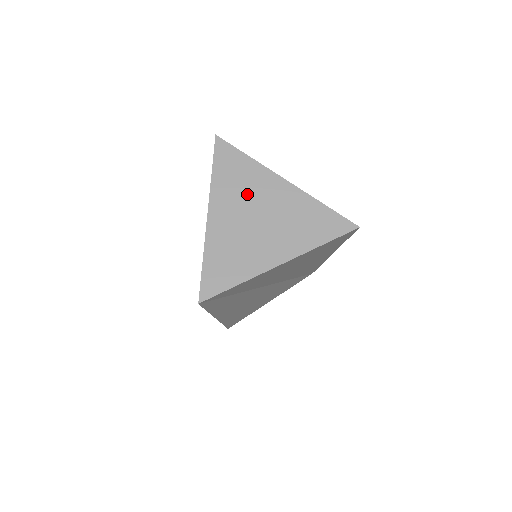
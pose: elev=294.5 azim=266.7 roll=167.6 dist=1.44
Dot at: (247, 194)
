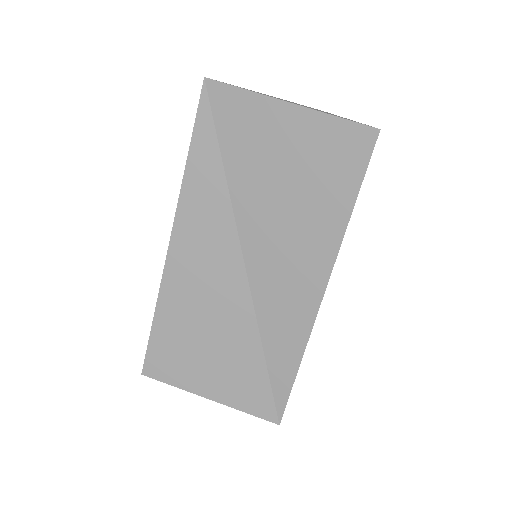
Dot at: occluded
